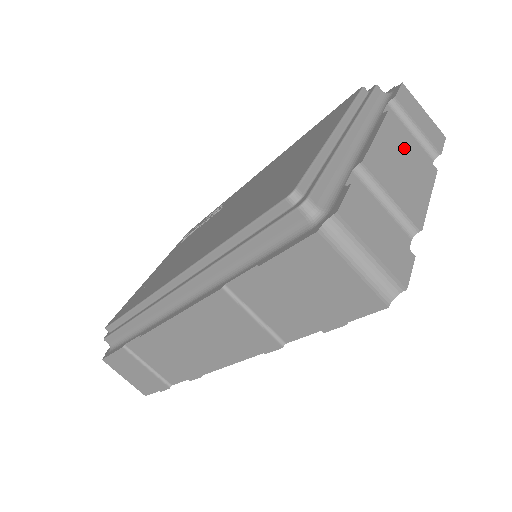
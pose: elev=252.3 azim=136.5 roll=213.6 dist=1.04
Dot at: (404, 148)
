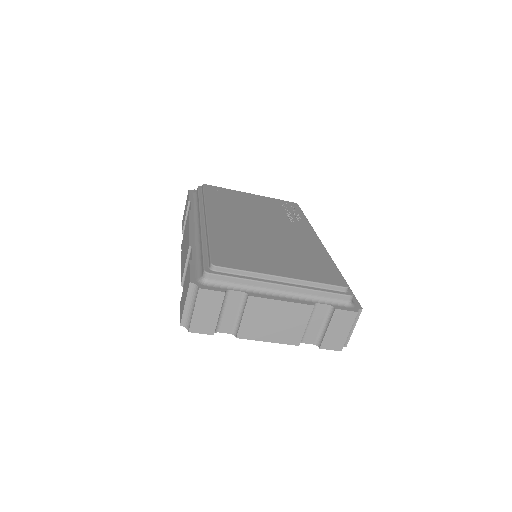
Dot at: (291, 320)
